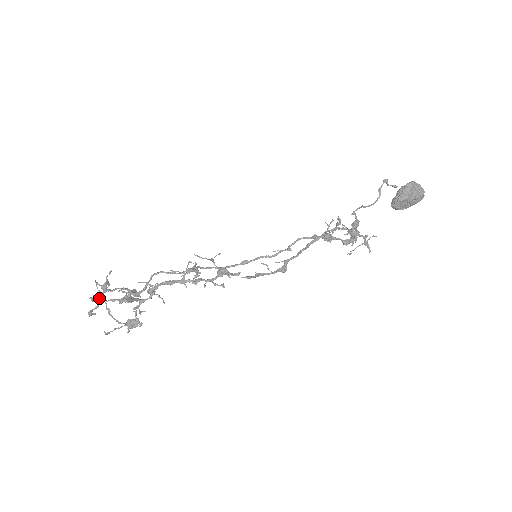
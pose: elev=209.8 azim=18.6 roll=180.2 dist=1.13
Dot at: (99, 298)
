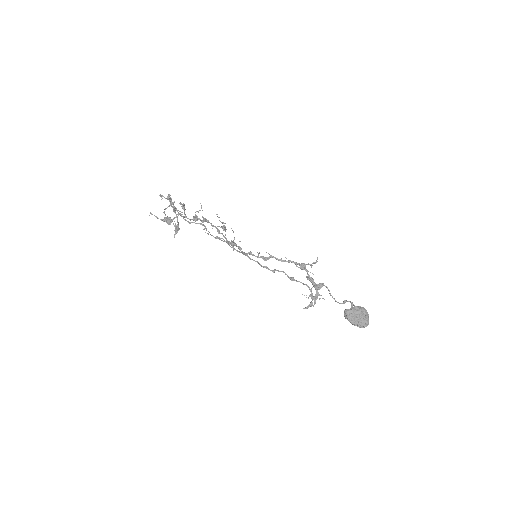
Dot at: (171, 200)
